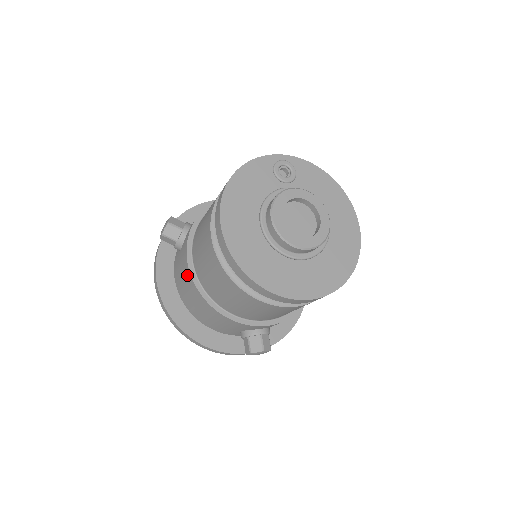
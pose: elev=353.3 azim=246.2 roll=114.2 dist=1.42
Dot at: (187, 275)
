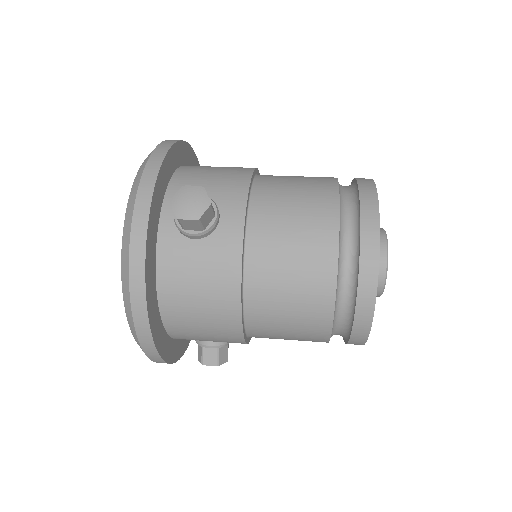
Dot at: (227, 290)
